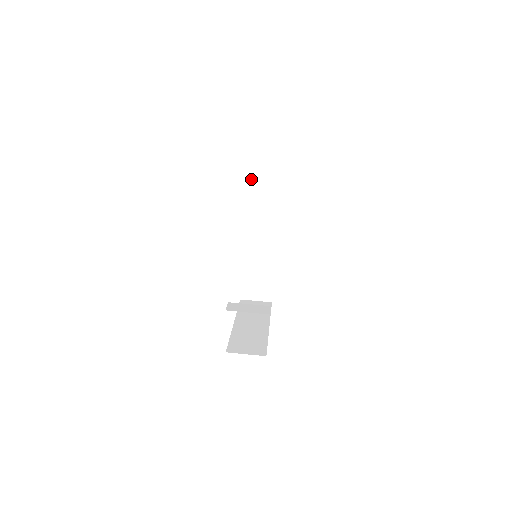
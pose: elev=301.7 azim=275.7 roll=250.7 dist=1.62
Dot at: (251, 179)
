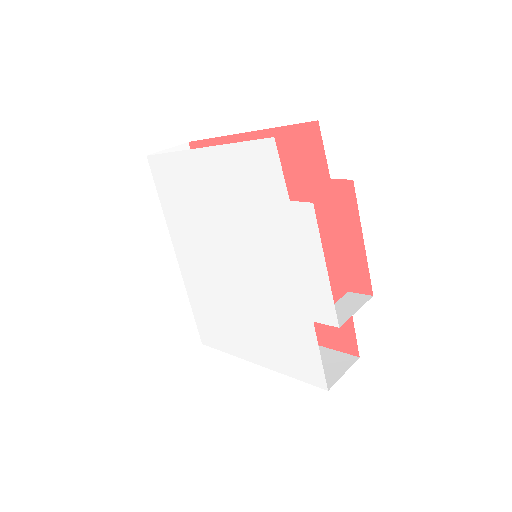
Dot at: occluded
